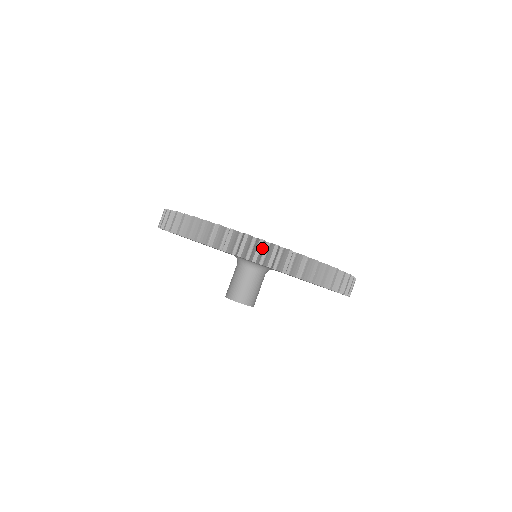
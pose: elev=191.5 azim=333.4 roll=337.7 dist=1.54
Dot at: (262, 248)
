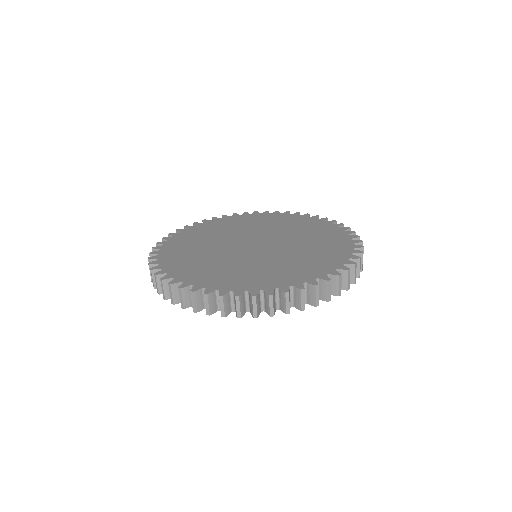
Dot at: (186, 294)
